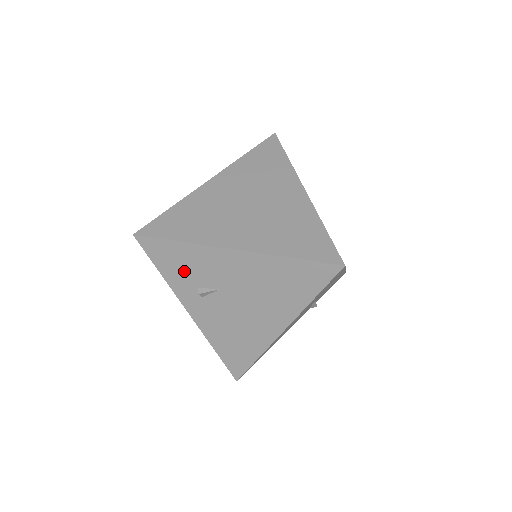
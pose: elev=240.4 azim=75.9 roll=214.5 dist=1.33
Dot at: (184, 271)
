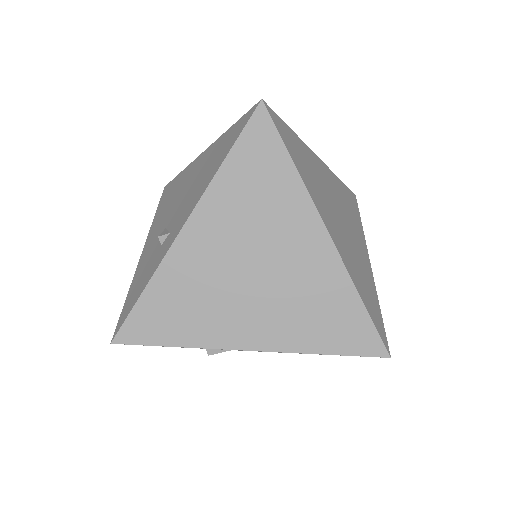
Dot at: occluded
